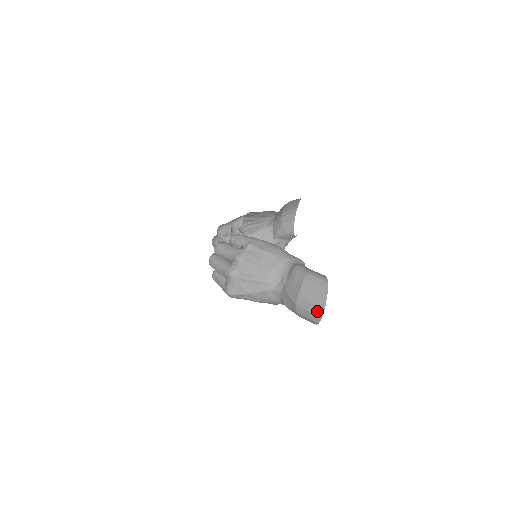
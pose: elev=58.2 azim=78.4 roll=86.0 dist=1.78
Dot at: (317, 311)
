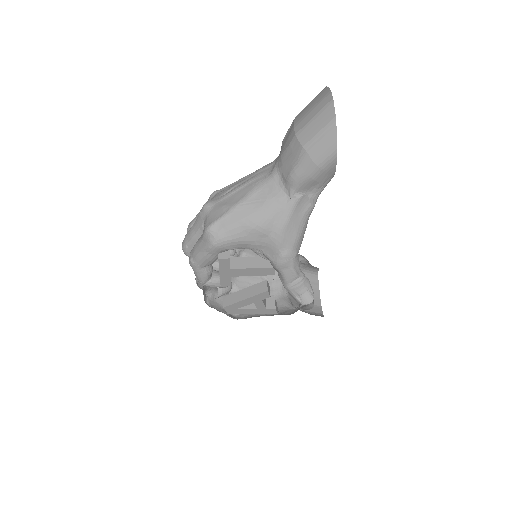
Dot at: (323, 103)
